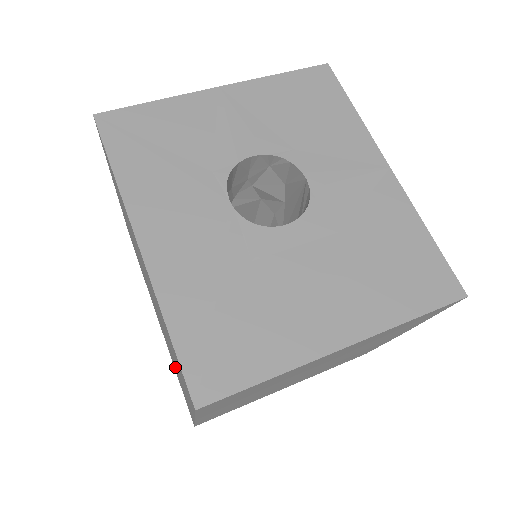
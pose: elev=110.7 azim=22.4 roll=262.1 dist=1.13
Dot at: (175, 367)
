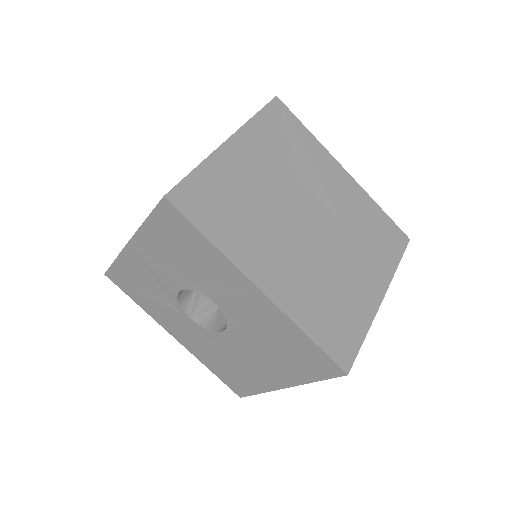
Dot at: occluded
